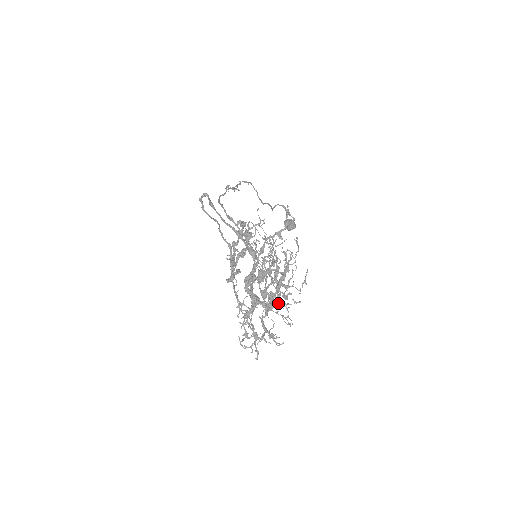
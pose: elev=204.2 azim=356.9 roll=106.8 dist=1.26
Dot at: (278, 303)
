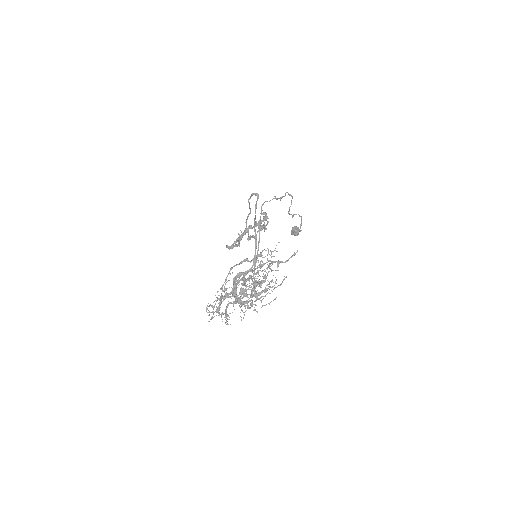
Dot at: (245, 303)
